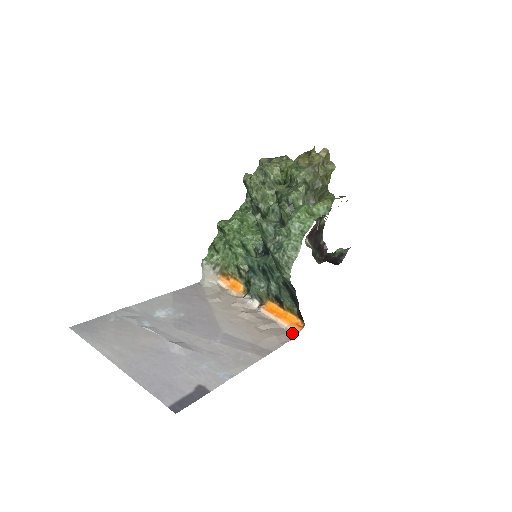
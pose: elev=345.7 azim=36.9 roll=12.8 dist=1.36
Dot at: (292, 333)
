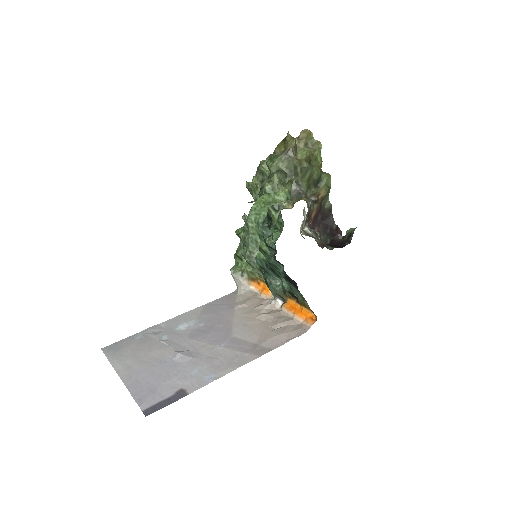
Dot at: (304, 328)
